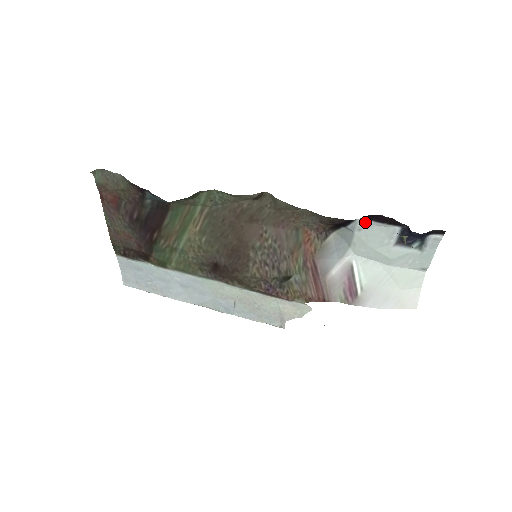
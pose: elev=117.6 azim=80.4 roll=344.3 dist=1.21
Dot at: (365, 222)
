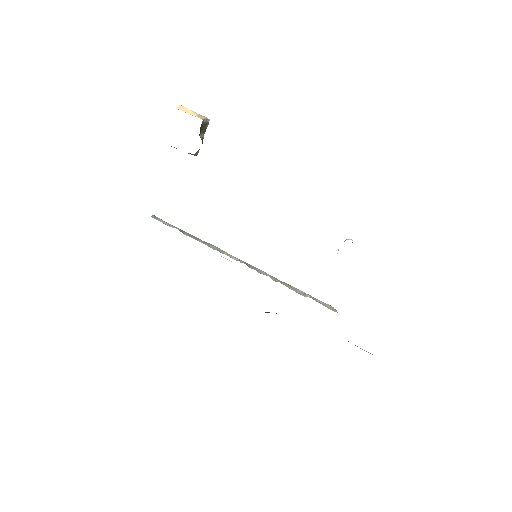
Dot at: occluded
